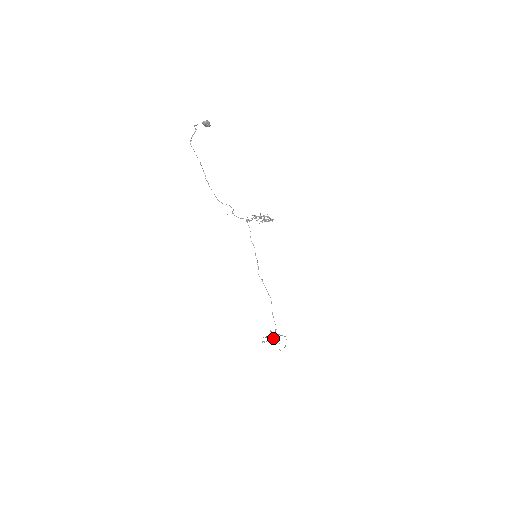
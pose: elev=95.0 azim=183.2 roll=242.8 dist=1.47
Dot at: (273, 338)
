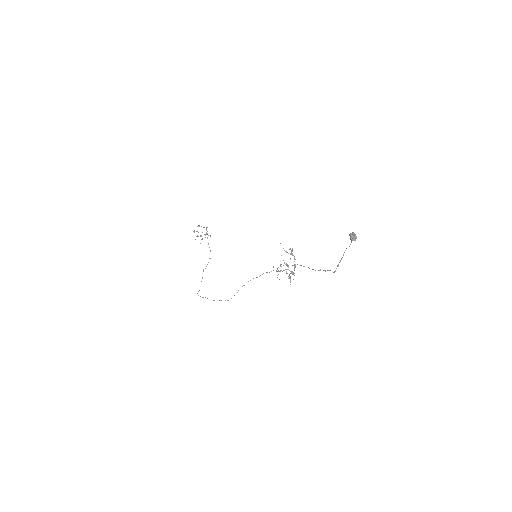
Dot at: occluded
